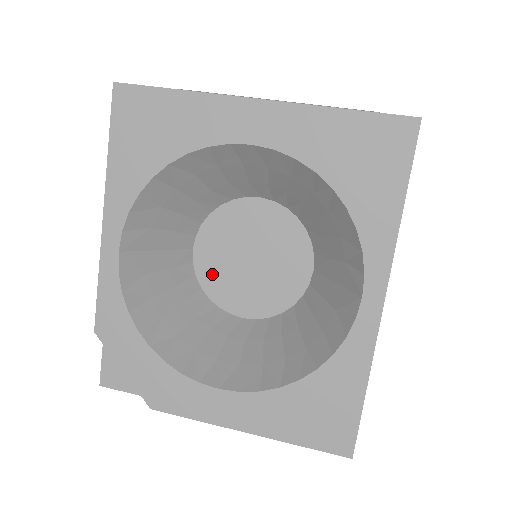
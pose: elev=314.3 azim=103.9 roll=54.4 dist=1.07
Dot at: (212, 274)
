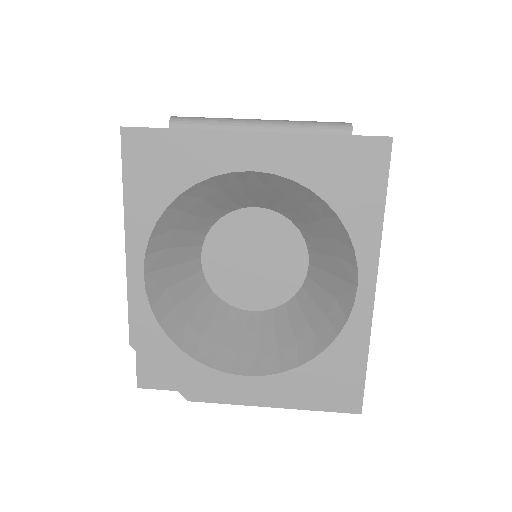
Dot at: (221, 277)
